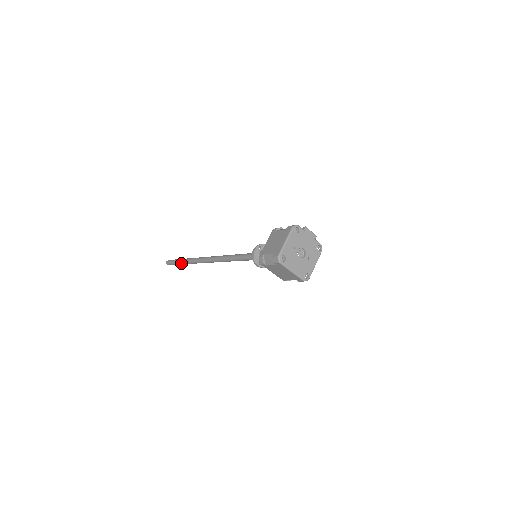
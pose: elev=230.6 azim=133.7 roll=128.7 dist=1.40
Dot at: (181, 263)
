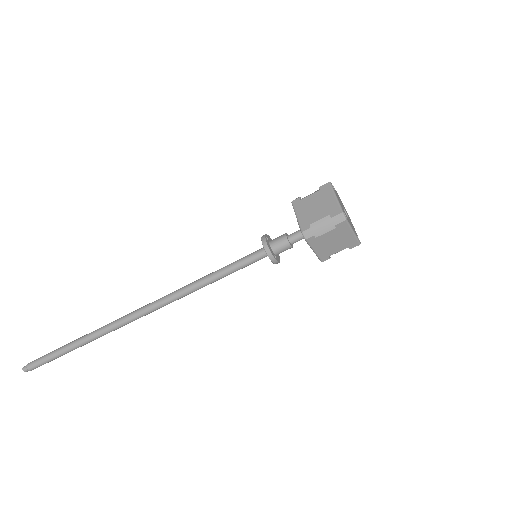
Dot at: (71, 348)
